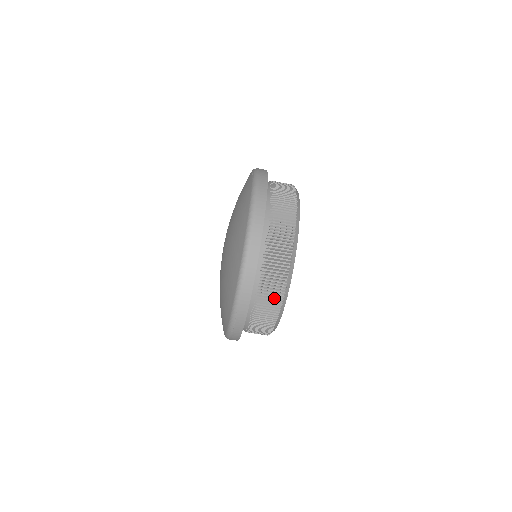
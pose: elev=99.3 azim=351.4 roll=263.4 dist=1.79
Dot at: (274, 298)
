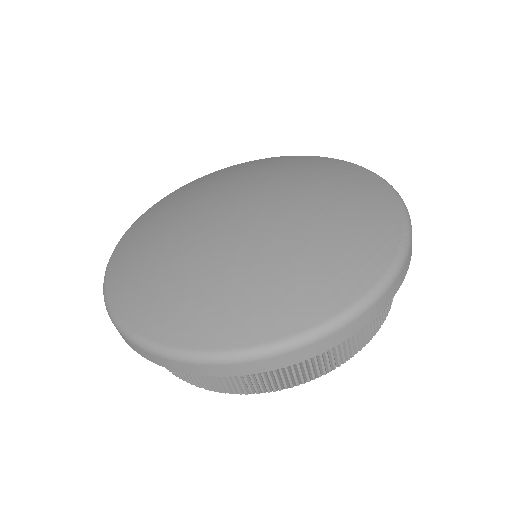
Dot at: (218, 383)
